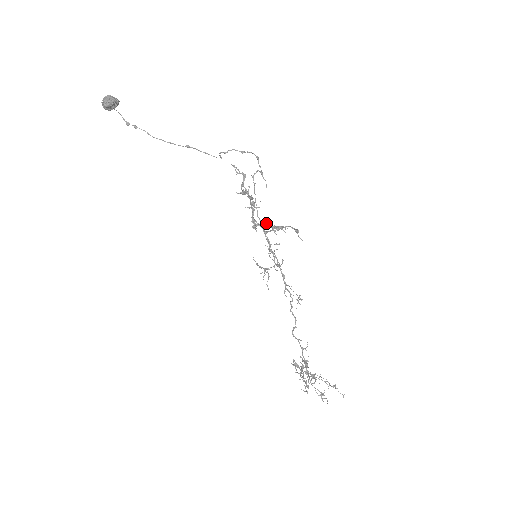
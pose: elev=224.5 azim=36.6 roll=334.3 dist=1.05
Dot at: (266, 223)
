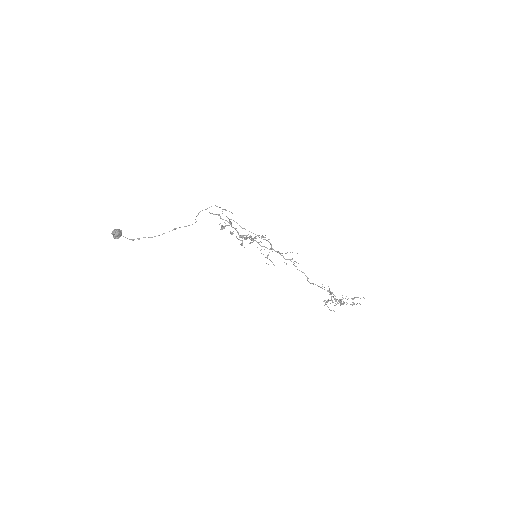
Dot at: (246, 236)
